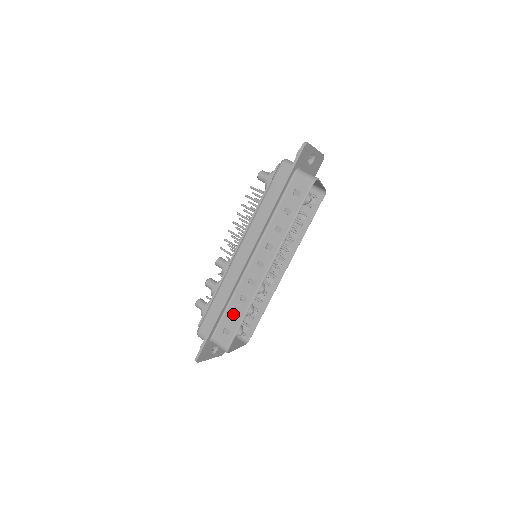
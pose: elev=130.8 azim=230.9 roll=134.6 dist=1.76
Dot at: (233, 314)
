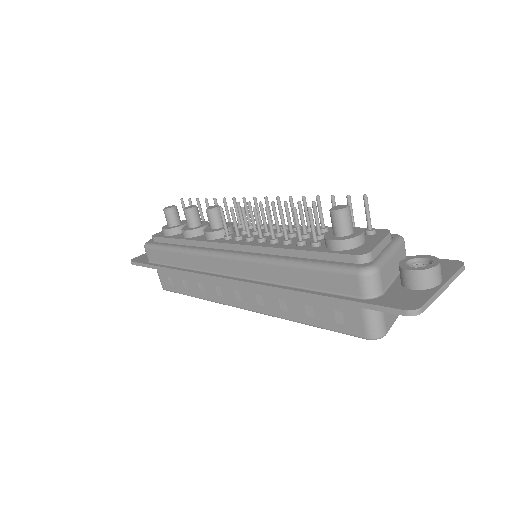
Dot at: (185, 281)
